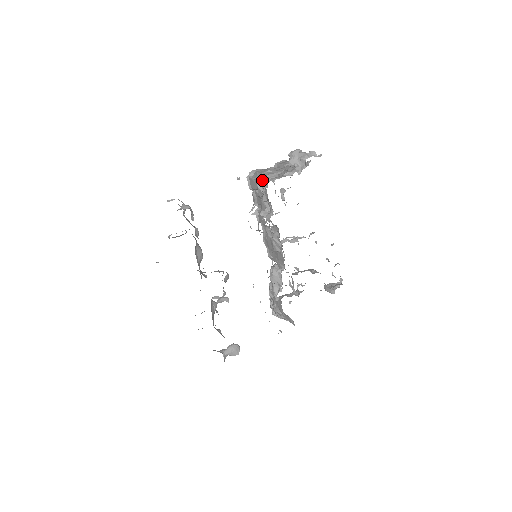
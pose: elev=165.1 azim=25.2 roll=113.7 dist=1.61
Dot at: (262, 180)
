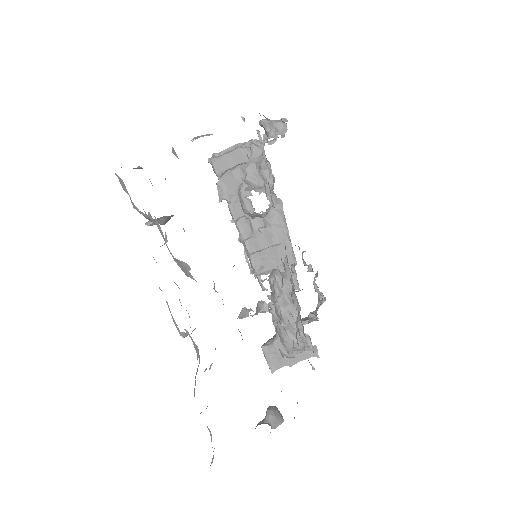
Dot at: (245, 147)
